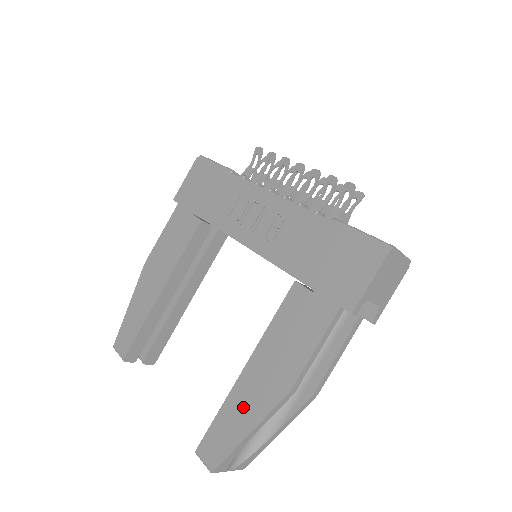
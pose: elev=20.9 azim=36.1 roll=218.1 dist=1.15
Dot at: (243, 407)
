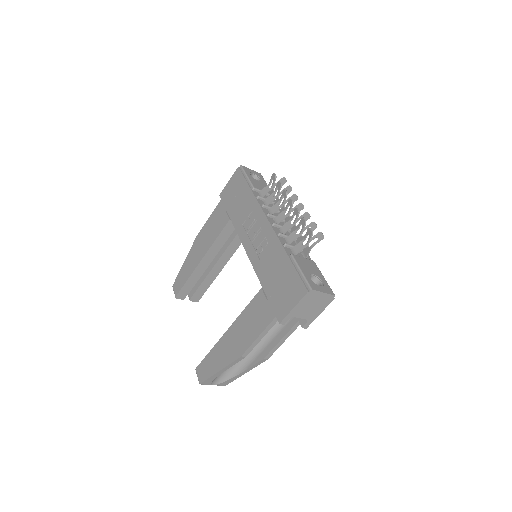
Dot at: (220, 354)
